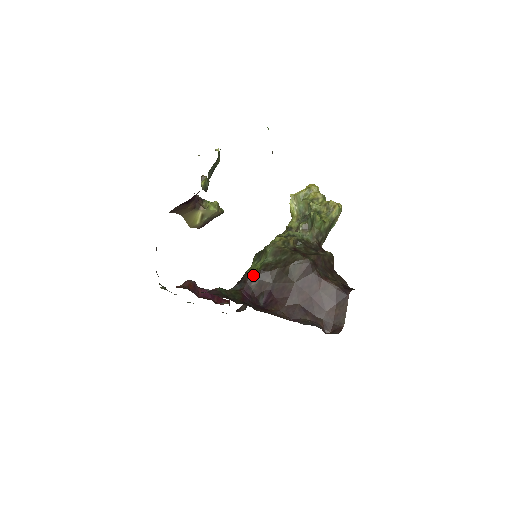
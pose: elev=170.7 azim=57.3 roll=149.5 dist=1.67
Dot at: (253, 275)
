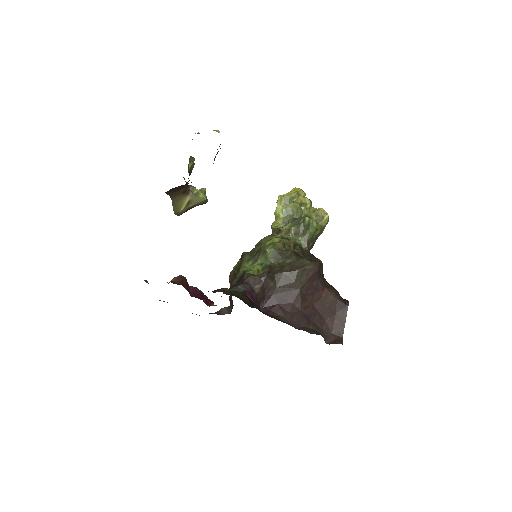
Dot at: (257, 277)
